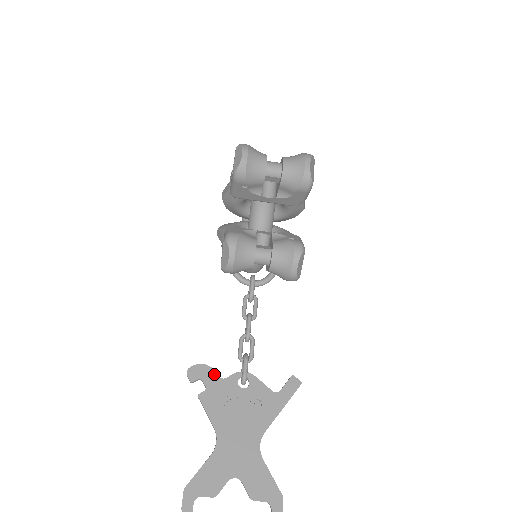
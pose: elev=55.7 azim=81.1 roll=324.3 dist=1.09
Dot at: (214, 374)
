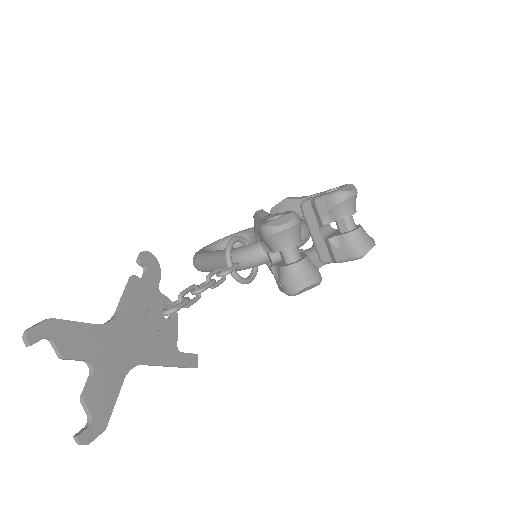
Dot at: (158, 279)
